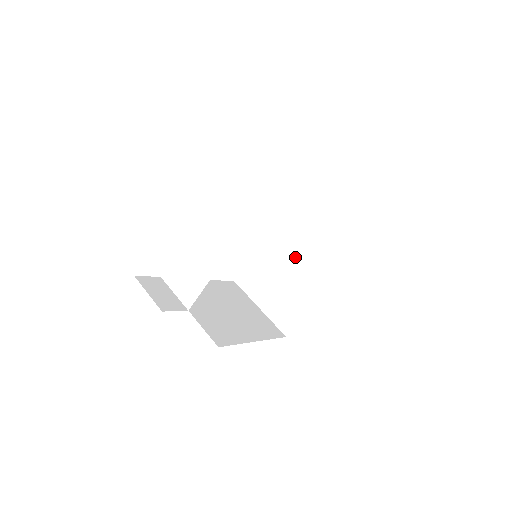
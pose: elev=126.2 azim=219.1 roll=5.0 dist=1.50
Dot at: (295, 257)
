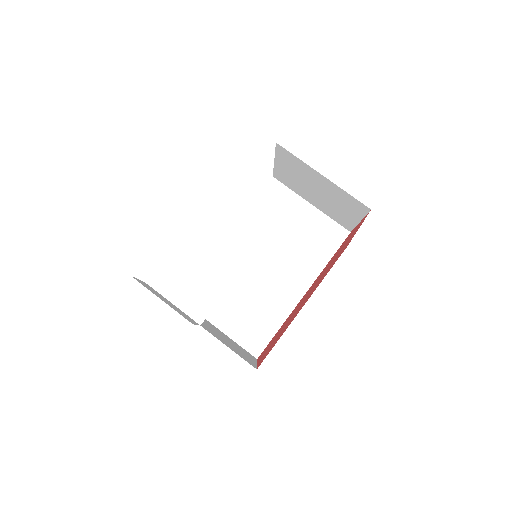
Dot at: (262, 264)
